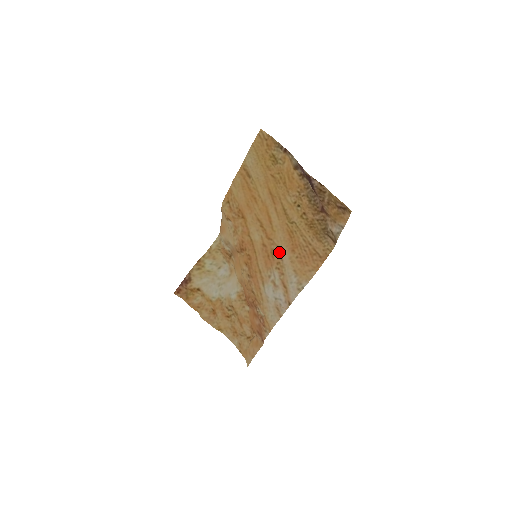
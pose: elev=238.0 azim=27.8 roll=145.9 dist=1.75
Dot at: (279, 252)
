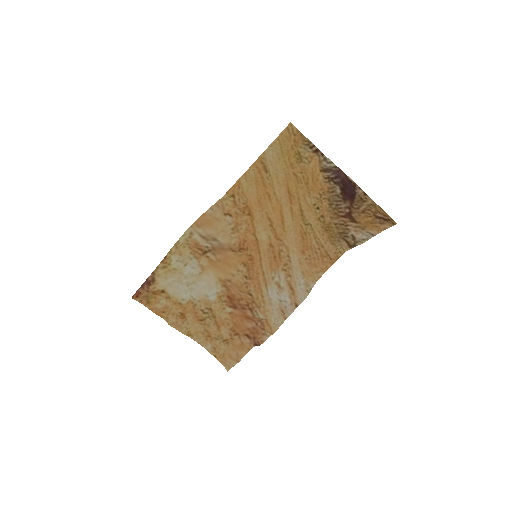
Dot at: (288, 253)
